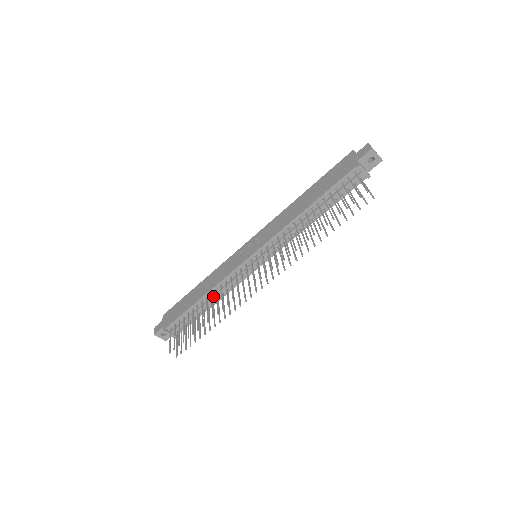
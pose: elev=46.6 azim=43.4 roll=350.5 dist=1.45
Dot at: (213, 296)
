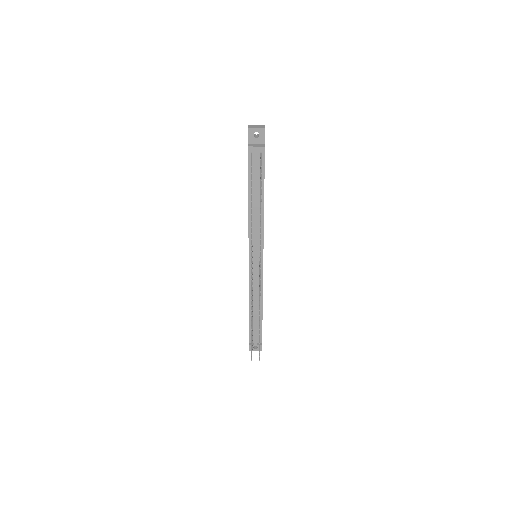
Dot at: (254, 302)
